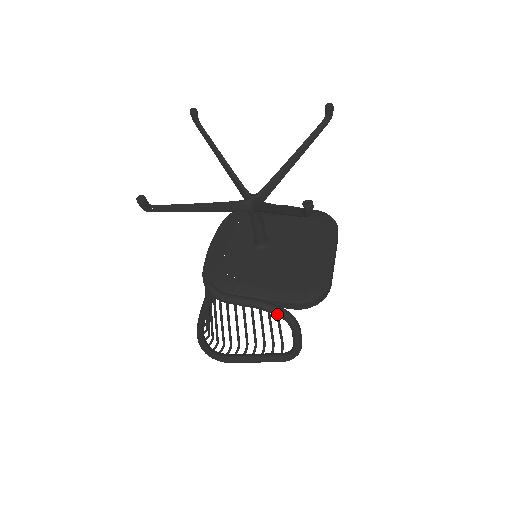
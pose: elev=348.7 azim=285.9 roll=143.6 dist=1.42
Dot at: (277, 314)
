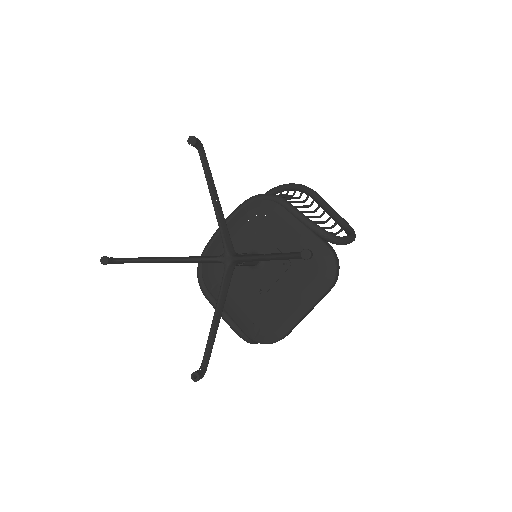
Dot at: (234, 331)
